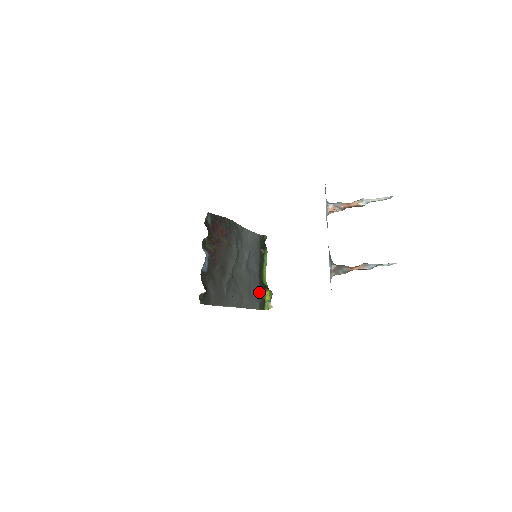
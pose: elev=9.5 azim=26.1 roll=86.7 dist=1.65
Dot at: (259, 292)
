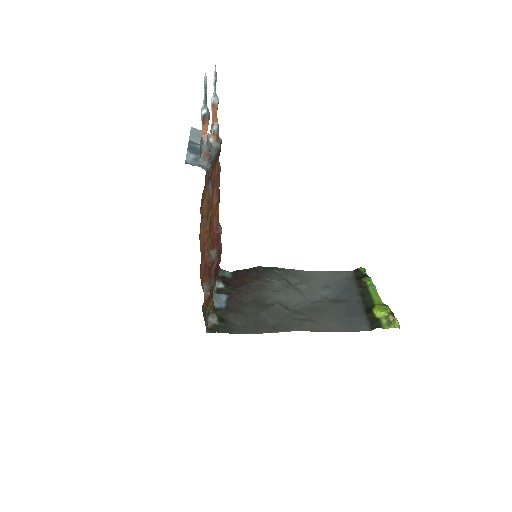
Dot at: (363, 314)
